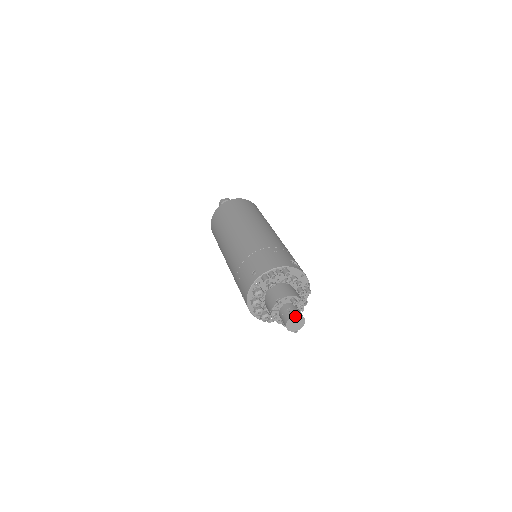
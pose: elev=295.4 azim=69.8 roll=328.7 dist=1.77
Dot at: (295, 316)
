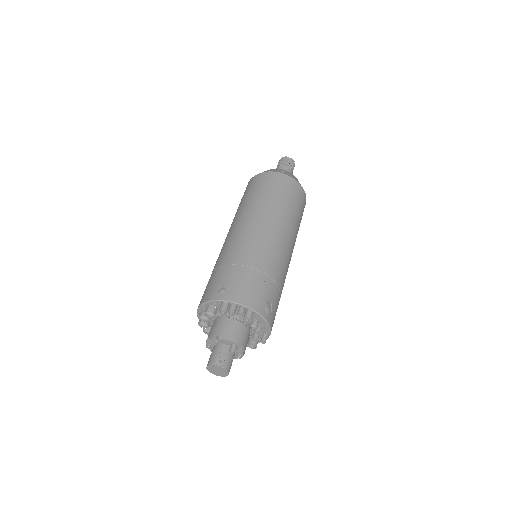
Dot at: (220, 367)
